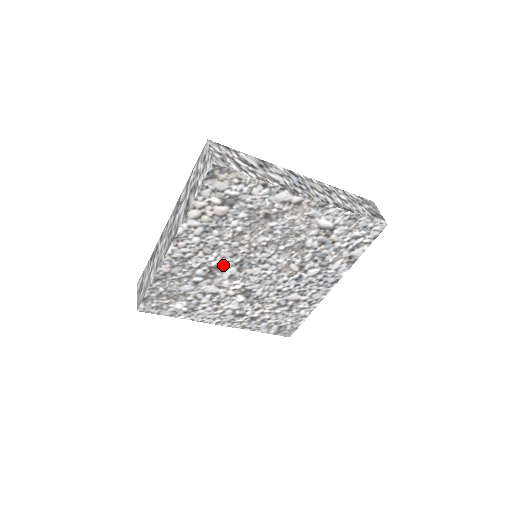
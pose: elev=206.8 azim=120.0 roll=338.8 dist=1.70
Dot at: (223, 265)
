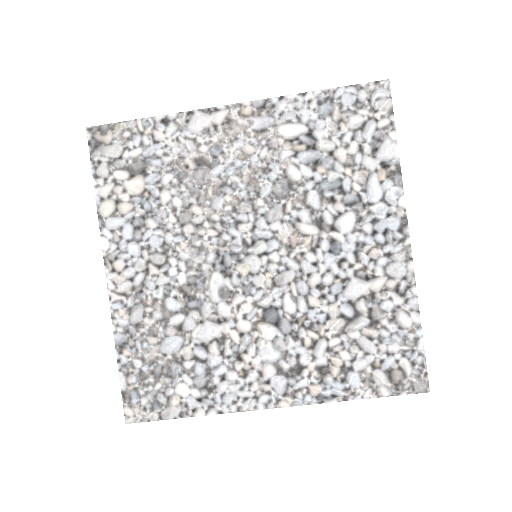
Dot at: (196, 275)
